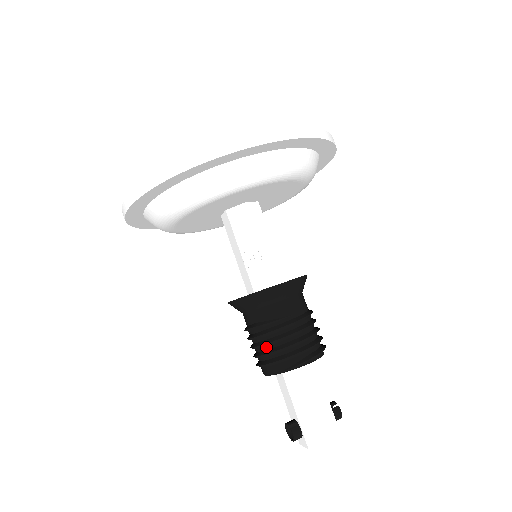
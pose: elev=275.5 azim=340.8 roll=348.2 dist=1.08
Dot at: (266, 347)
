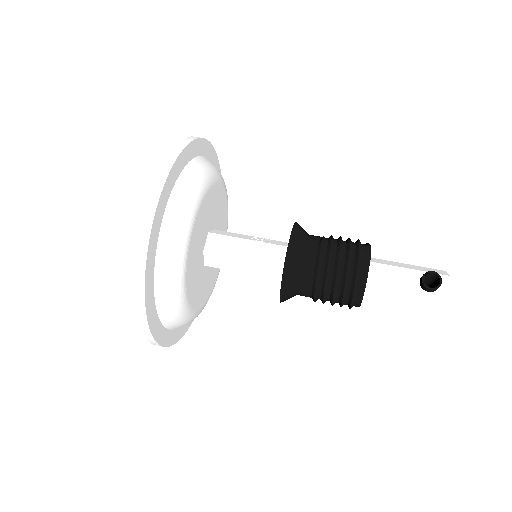
Dot at: (343, 247)
